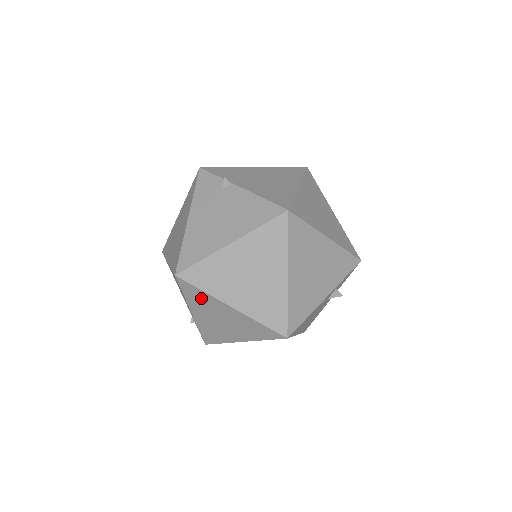
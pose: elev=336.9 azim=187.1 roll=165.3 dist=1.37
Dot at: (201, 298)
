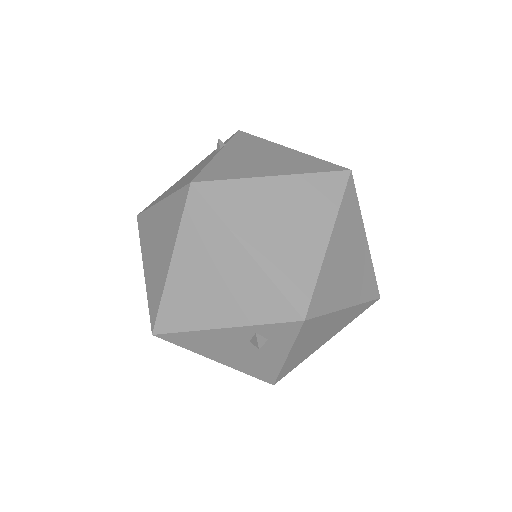
Dot at: occluded
